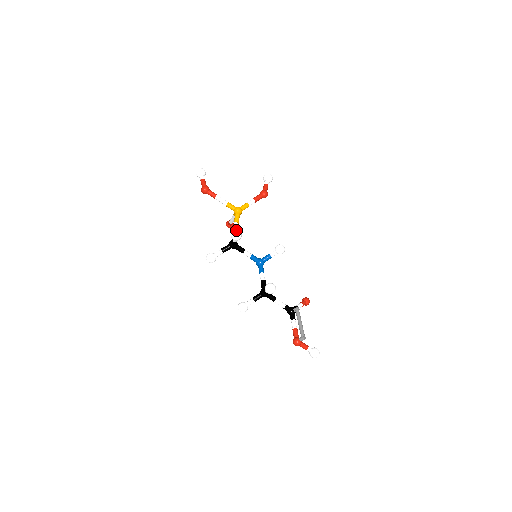
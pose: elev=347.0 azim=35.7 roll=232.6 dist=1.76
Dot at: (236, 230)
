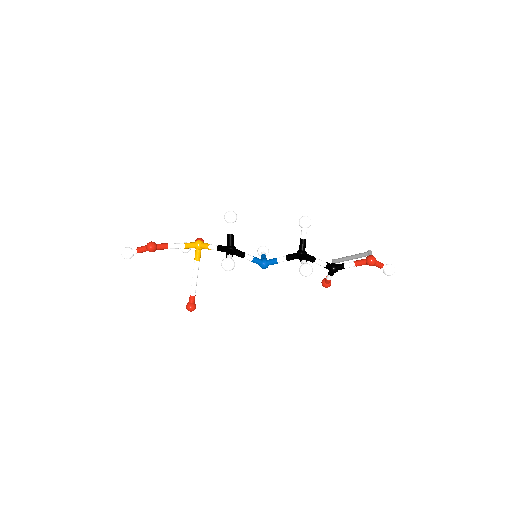
Dot at: (226, 212)
